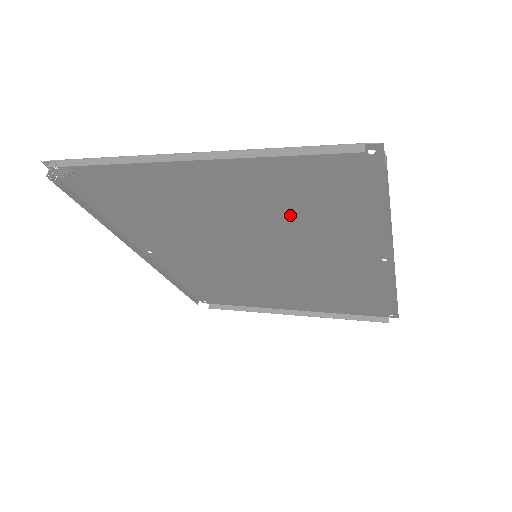
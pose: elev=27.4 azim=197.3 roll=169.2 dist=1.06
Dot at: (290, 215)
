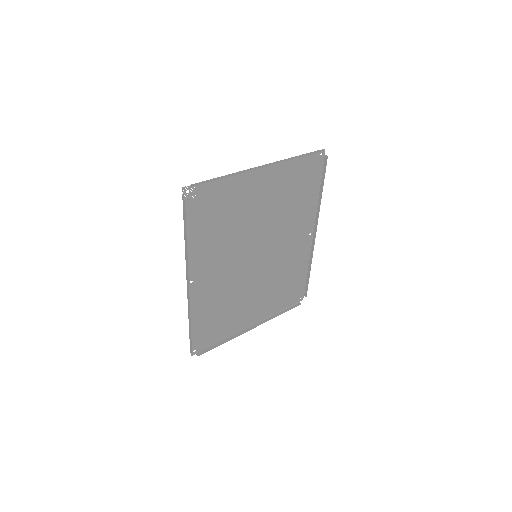
Dot at: (285, 206)
